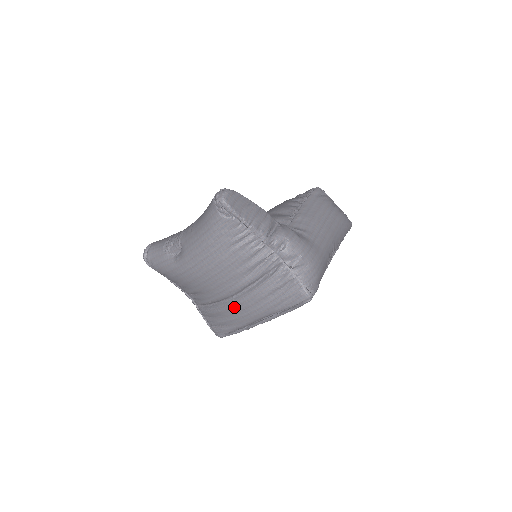
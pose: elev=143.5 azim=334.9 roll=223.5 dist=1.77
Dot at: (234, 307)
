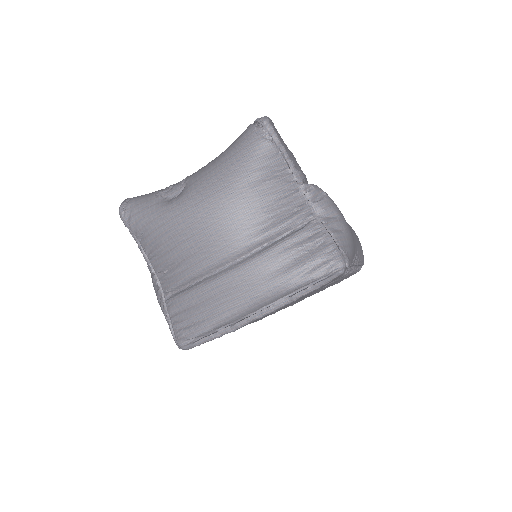
Dot at: (231, 277)
